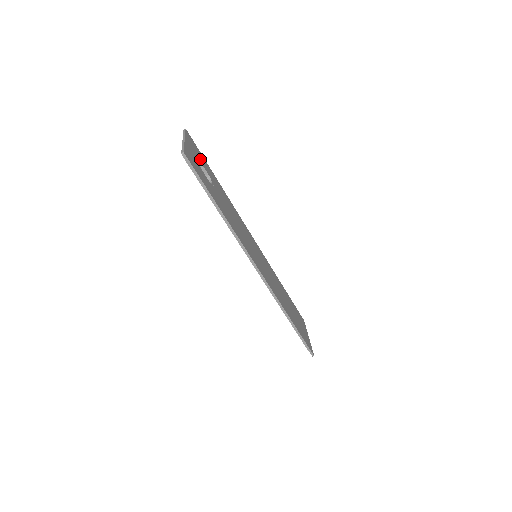
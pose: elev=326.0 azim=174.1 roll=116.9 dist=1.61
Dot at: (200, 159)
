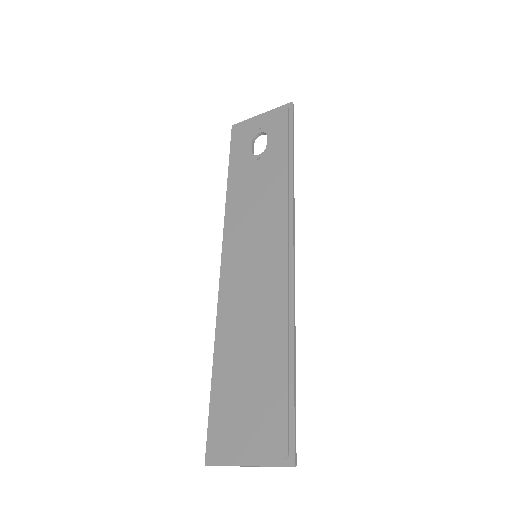
Dot at: occluded
